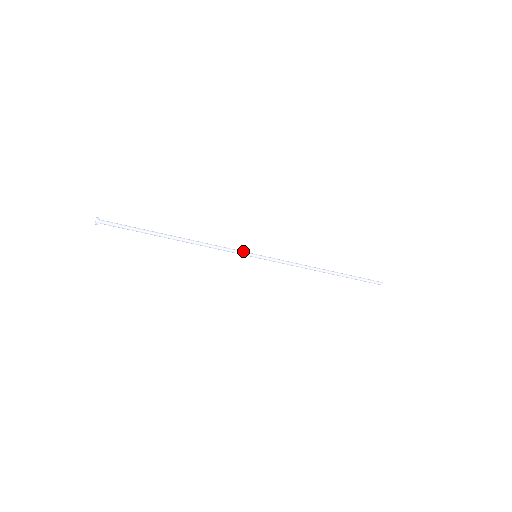
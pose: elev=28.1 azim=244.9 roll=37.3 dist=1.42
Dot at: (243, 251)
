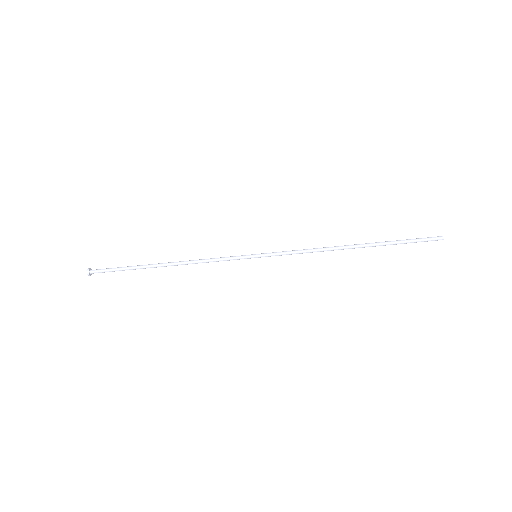
Dot at: (239, 256)
